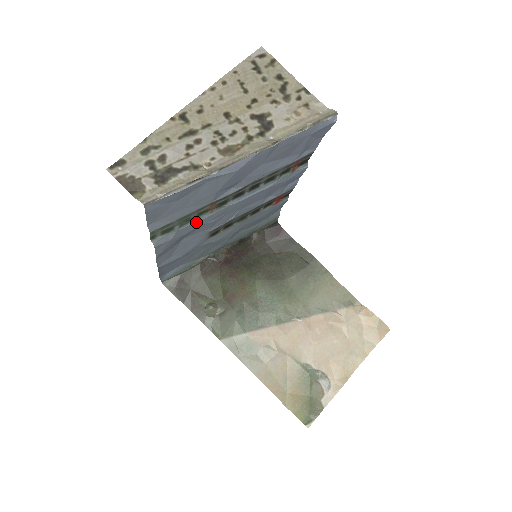
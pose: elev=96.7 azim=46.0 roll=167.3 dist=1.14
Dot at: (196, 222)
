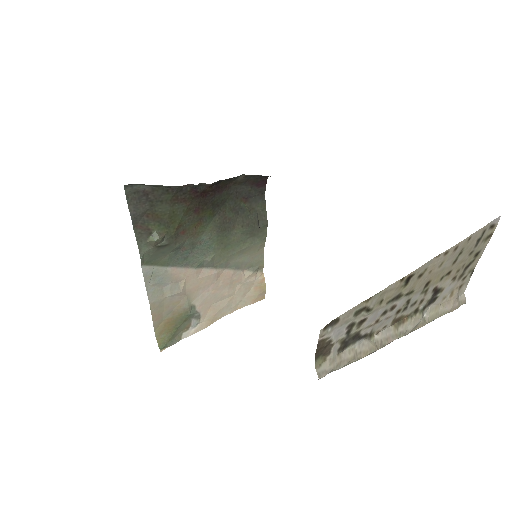
Dot at: occluded
